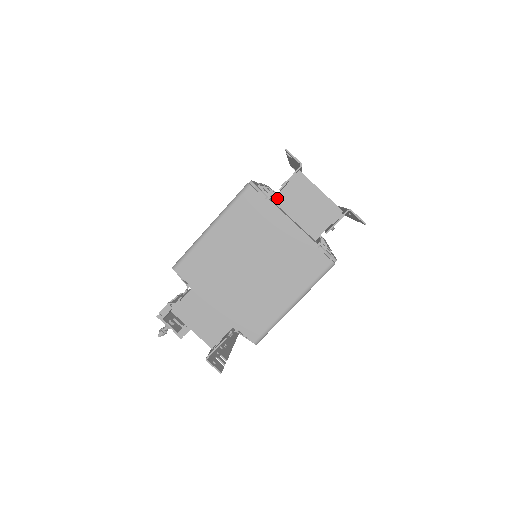
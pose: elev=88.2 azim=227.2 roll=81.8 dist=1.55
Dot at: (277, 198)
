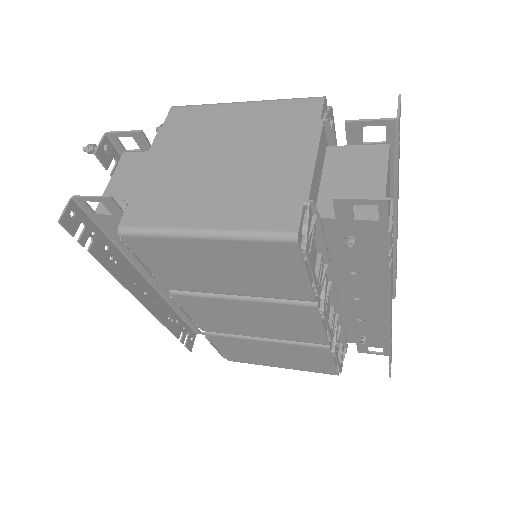
Dot at: (334, 148)
